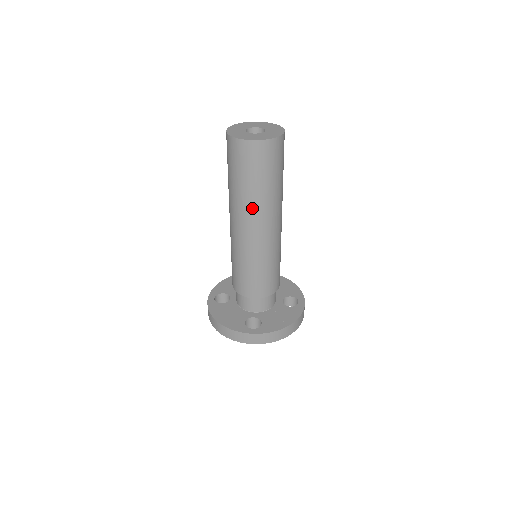
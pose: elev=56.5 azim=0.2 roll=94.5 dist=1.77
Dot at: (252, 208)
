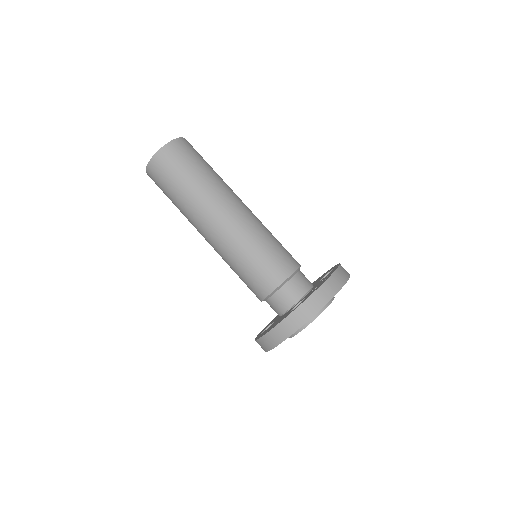
Dot at: (203, 201)
